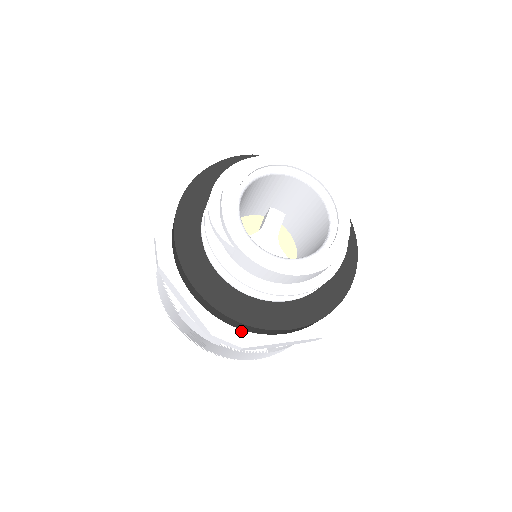
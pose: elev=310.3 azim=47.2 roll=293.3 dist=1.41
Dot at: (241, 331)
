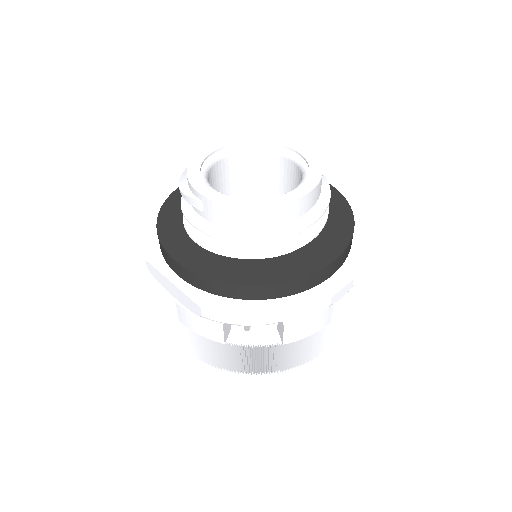
Dot at: (233, 301)
